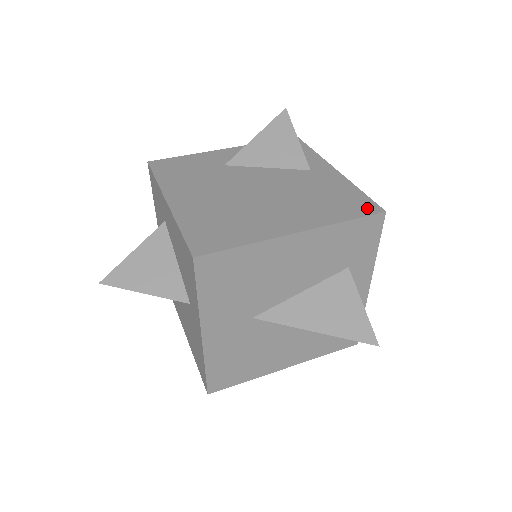
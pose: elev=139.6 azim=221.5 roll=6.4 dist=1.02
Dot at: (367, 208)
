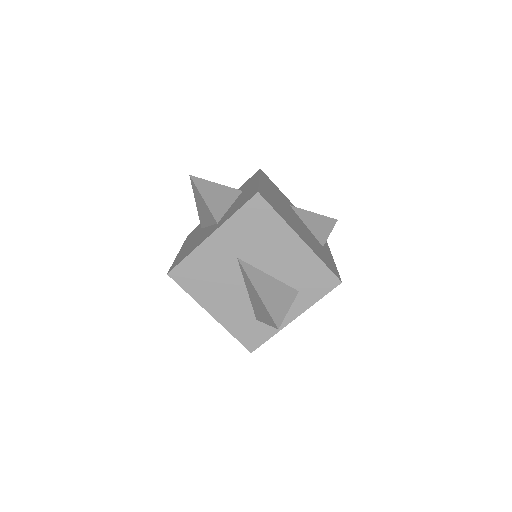
Dot at: (336, 273)
